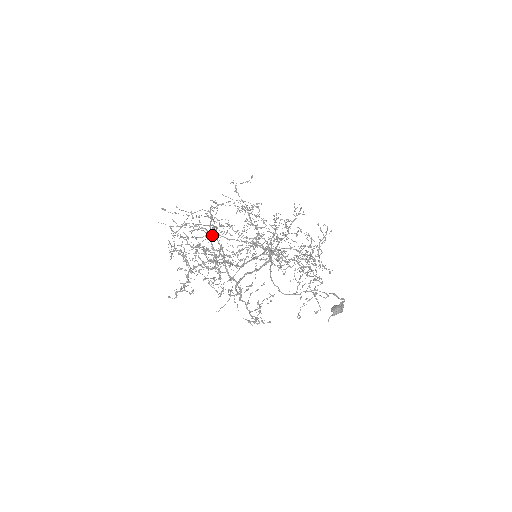
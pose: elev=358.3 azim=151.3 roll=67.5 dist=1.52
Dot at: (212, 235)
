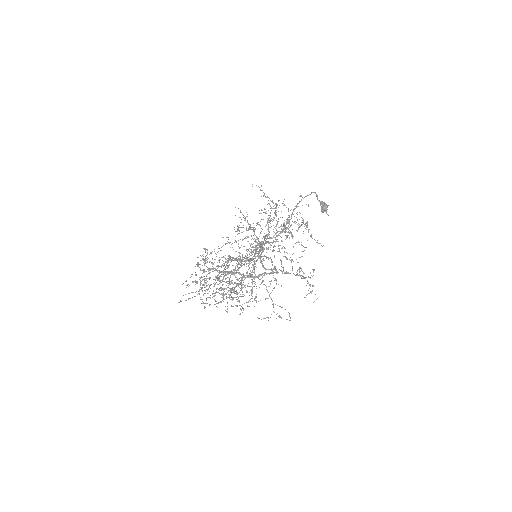
Dot at: occluded
